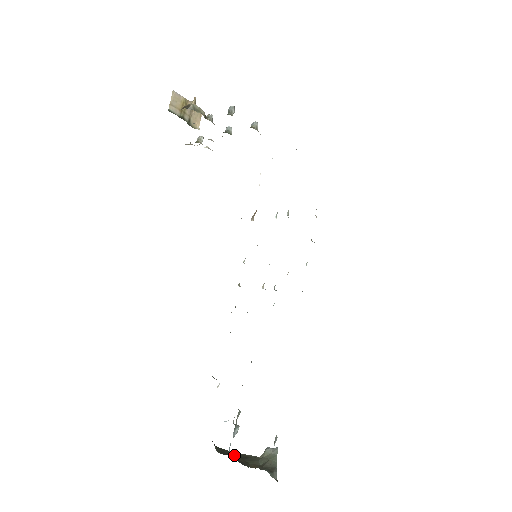
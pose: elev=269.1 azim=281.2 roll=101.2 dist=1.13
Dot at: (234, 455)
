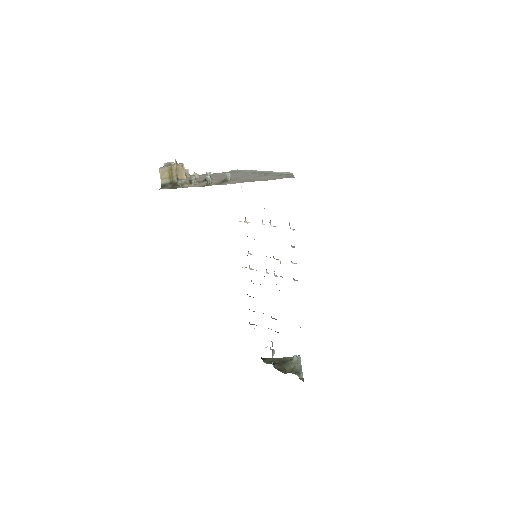
Dot at: (276, 362)
